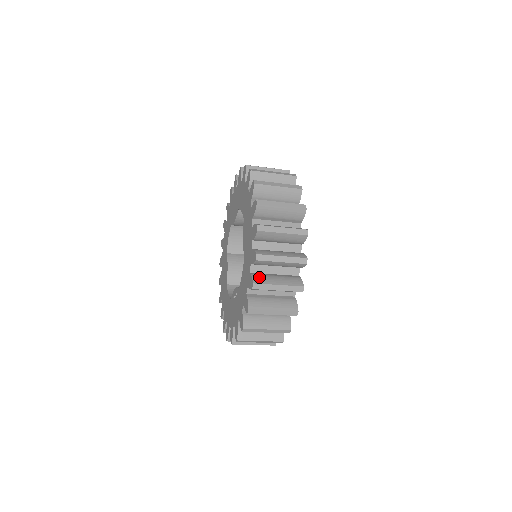
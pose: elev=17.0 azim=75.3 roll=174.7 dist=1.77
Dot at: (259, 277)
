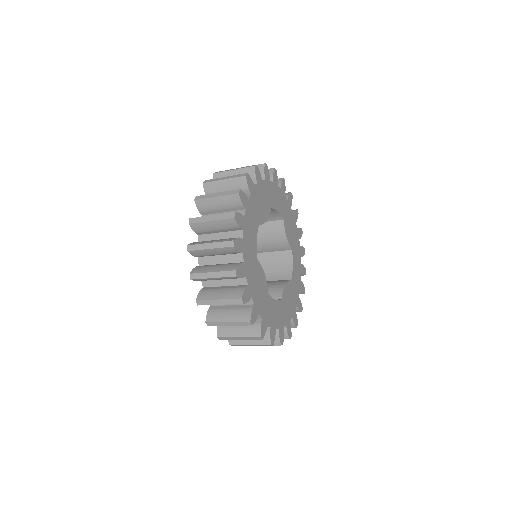
Dot at: occluded
